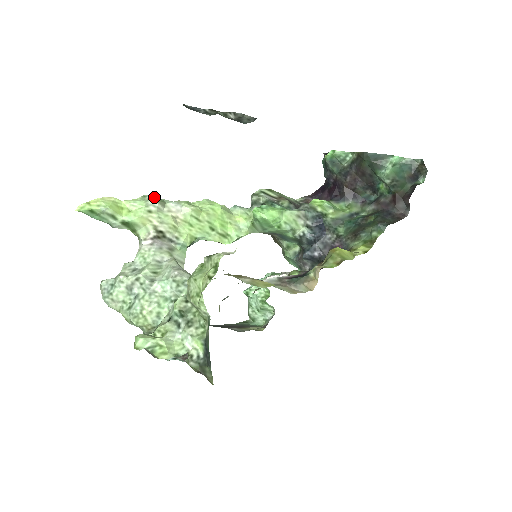
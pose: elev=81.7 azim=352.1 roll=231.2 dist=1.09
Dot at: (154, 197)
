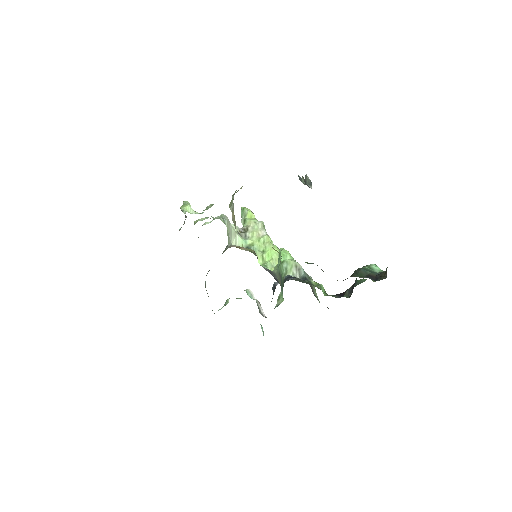
Dot at: (263, 222)
